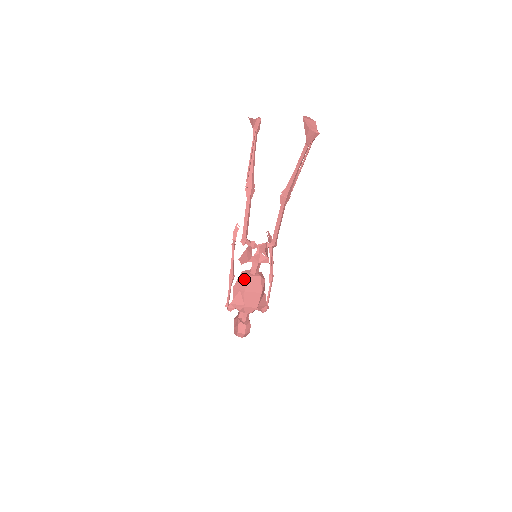
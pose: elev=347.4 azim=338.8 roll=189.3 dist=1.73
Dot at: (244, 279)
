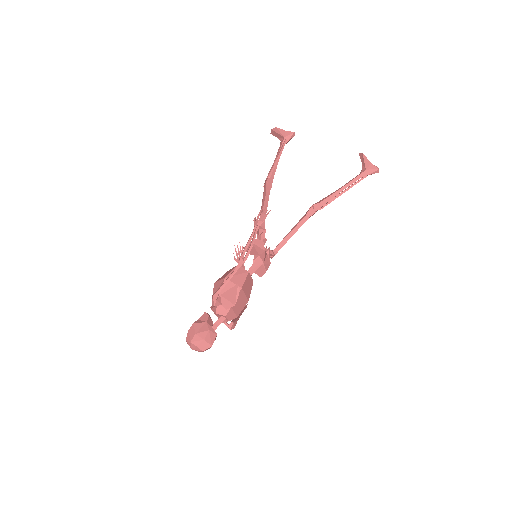
Dot at: (242, 274)
